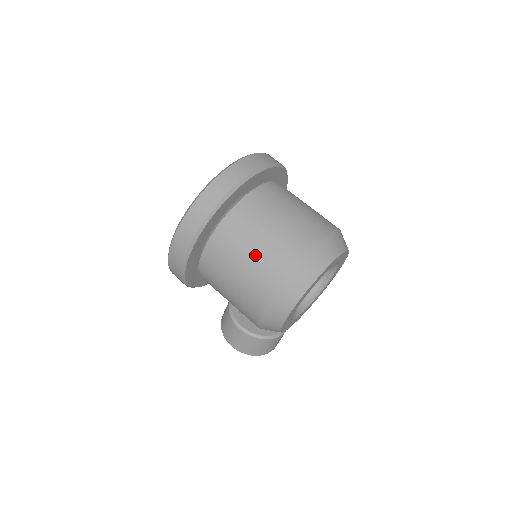
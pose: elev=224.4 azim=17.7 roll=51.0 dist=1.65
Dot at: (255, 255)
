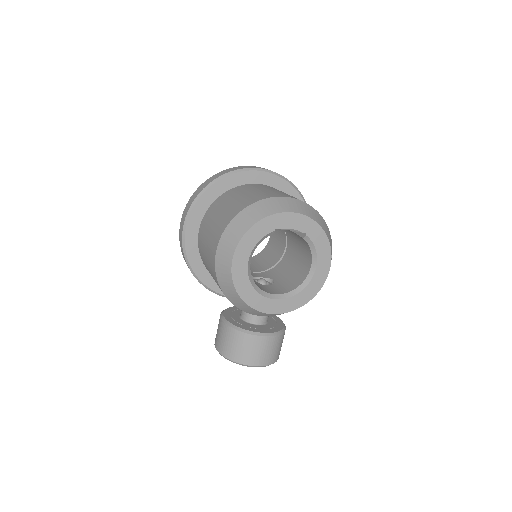
Dot at: (226, 208)
